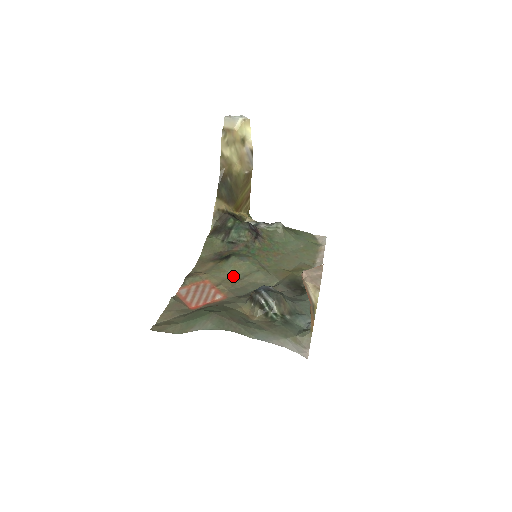
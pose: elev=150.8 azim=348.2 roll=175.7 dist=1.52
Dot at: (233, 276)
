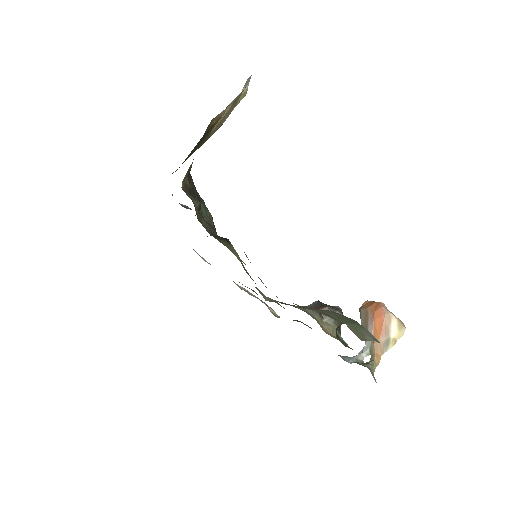
Dot at: occluded
